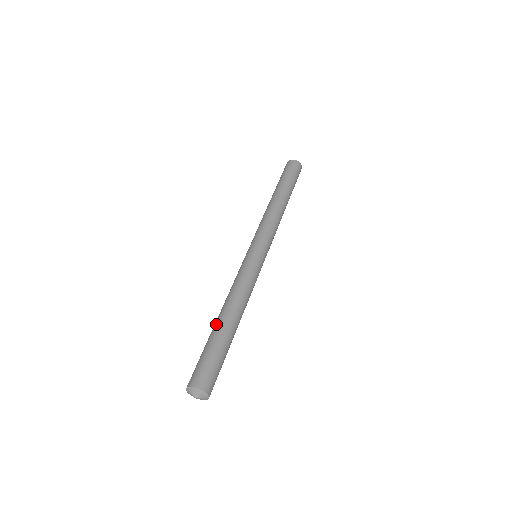
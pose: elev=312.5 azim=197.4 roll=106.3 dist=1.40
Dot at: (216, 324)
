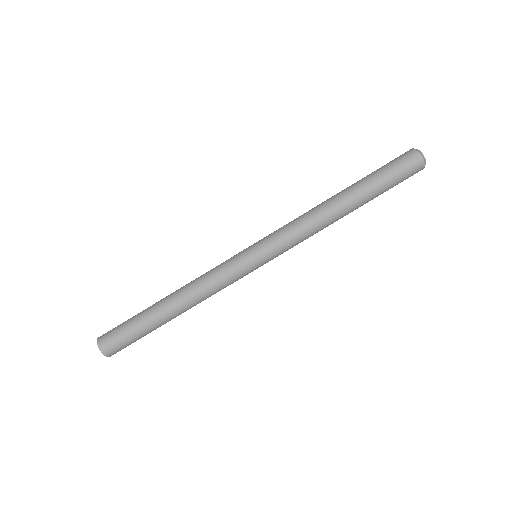
Dot at: (161, 314)
